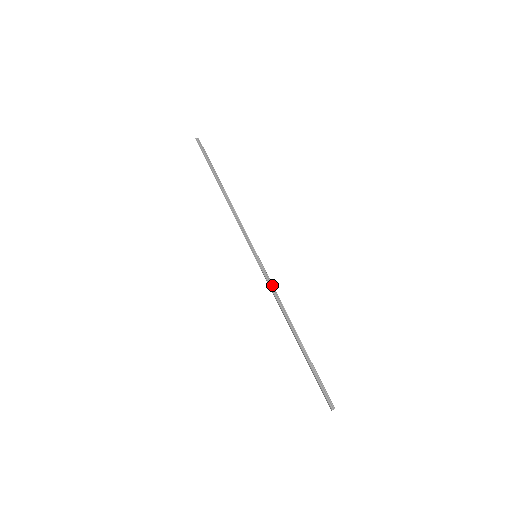
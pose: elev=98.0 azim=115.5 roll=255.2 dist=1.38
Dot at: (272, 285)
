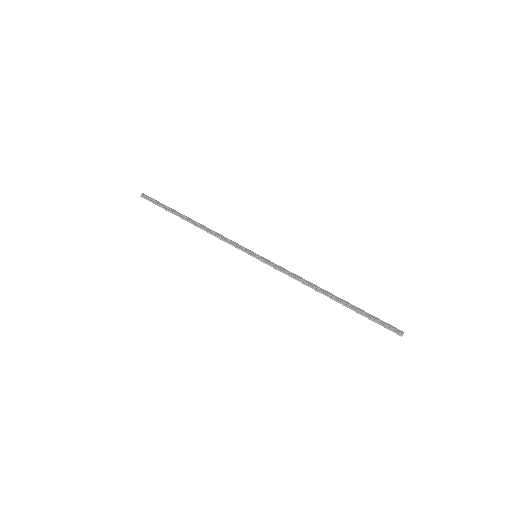
Dot at: (284, 271)
